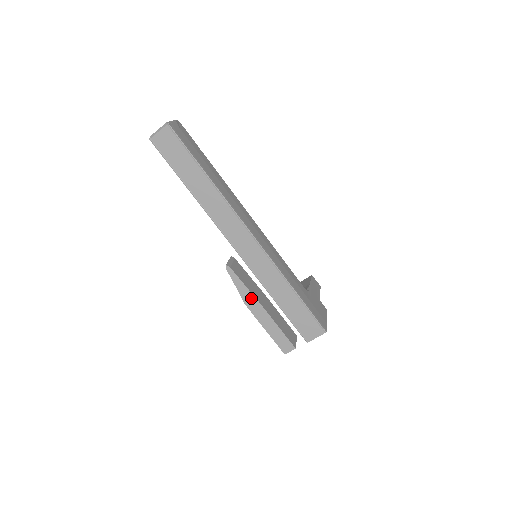
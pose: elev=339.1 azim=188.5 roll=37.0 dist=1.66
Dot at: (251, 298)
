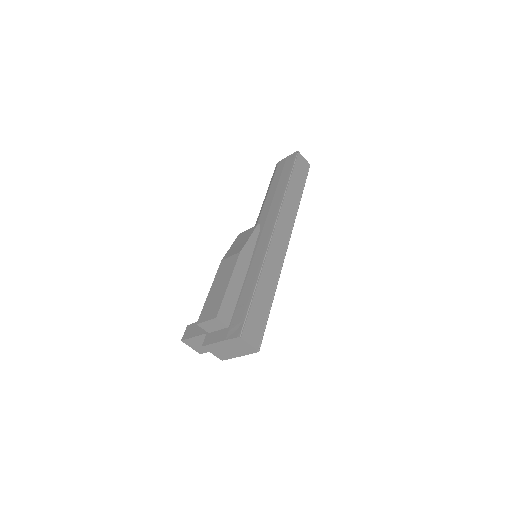
Dot at: (248, 256)
